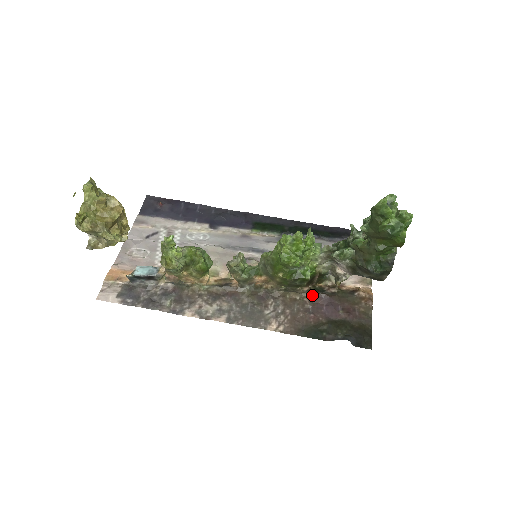
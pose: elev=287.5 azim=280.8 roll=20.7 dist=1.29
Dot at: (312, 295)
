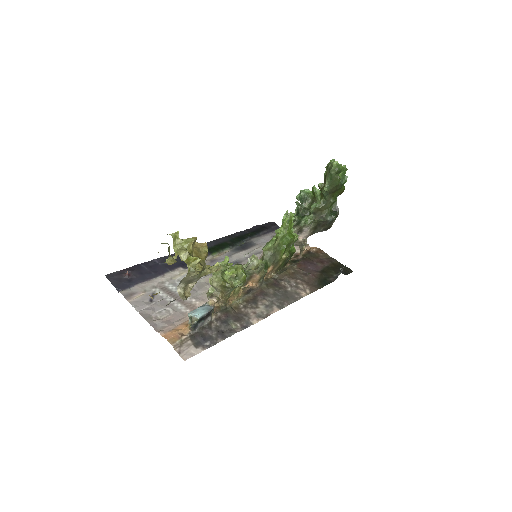
Dot at: (297, 265)
